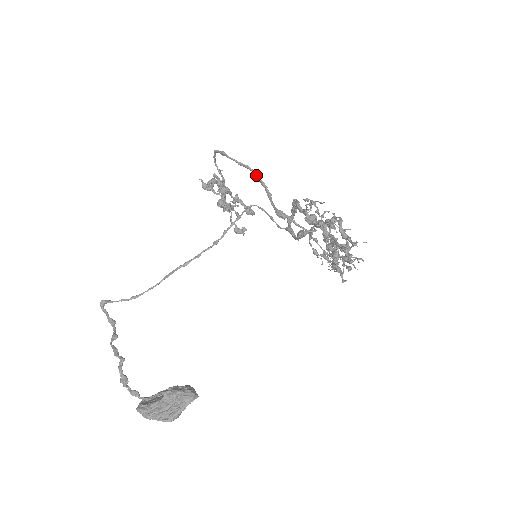
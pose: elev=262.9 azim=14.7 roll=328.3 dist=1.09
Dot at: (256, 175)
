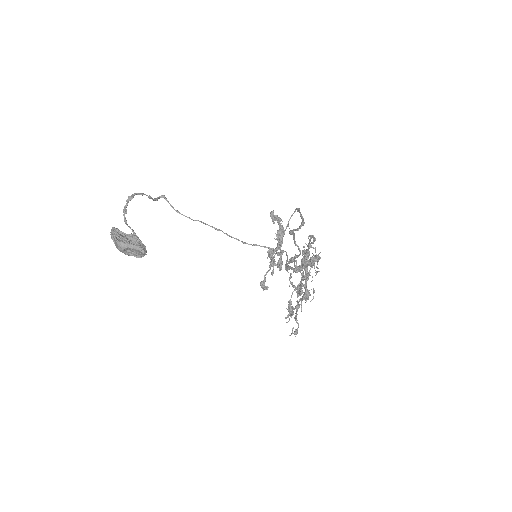
Dot at: (302, 222)
